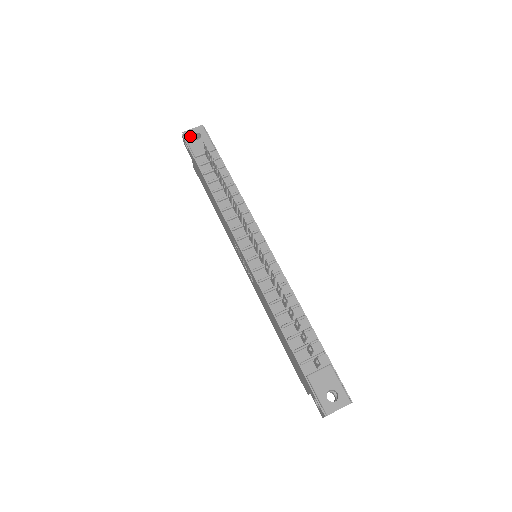
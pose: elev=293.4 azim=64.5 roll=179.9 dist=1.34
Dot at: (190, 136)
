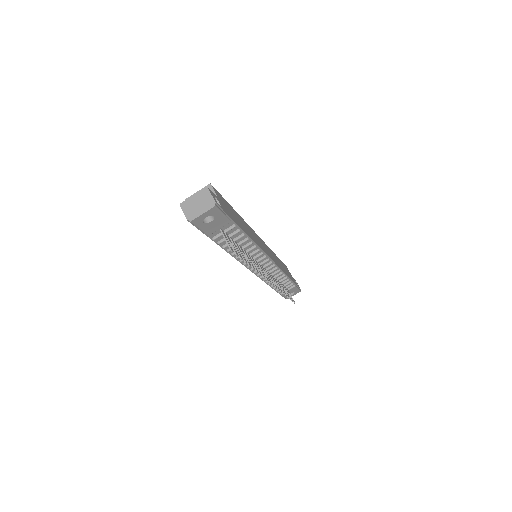
Dot at: (200, 222)
